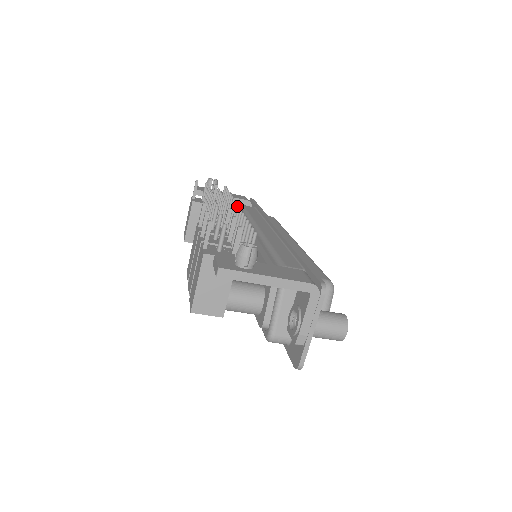
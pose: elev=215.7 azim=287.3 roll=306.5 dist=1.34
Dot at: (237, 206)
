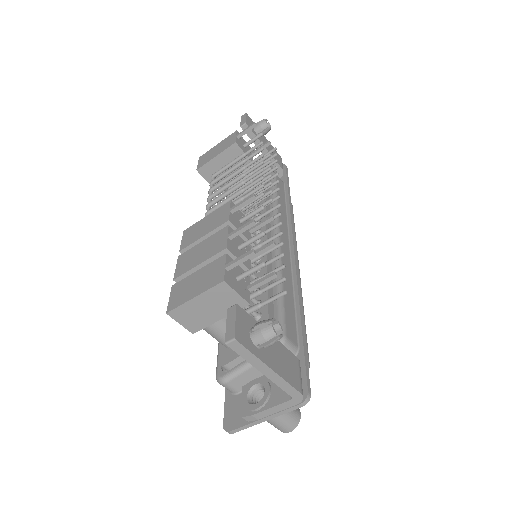
Dot at: (278, 206)
